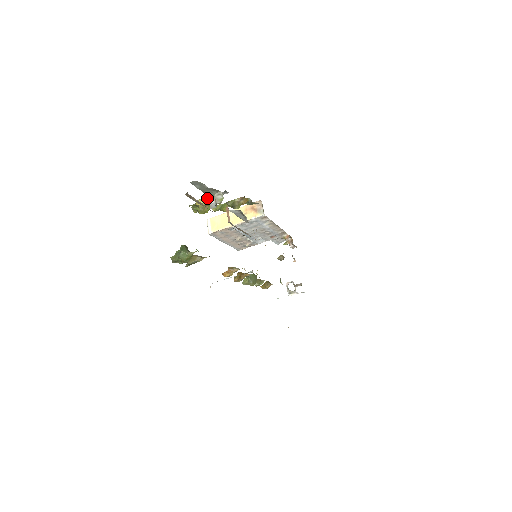
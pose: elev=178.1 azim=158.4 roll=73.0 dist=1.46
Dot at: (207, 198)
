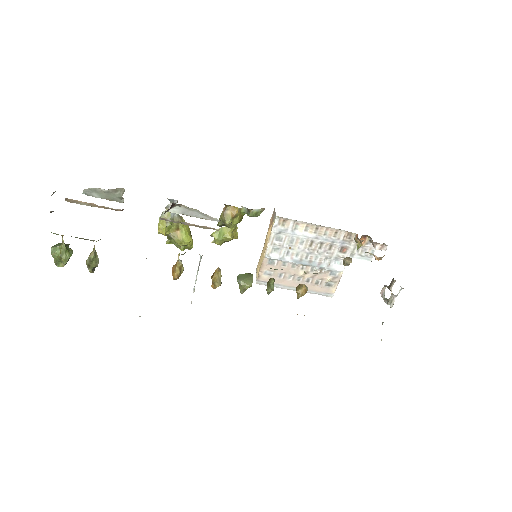
Dot at: occluded
